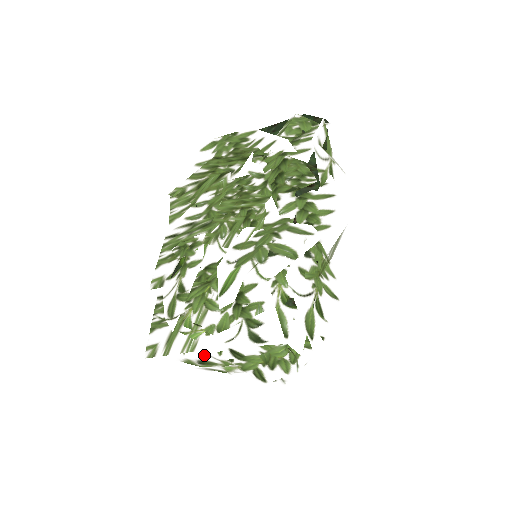
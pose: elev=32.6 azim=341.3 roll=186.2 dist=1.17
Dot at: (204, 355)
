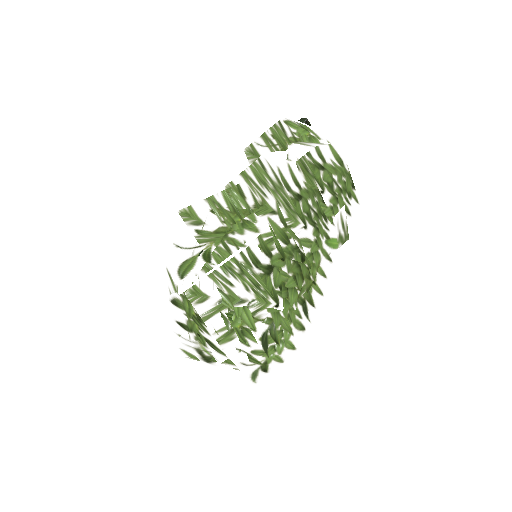
Dot at: occluded
